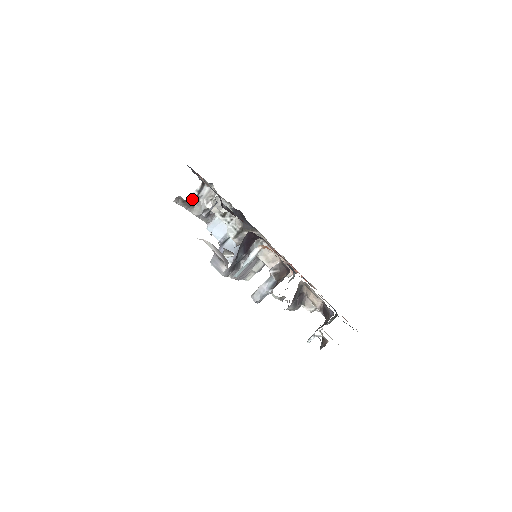
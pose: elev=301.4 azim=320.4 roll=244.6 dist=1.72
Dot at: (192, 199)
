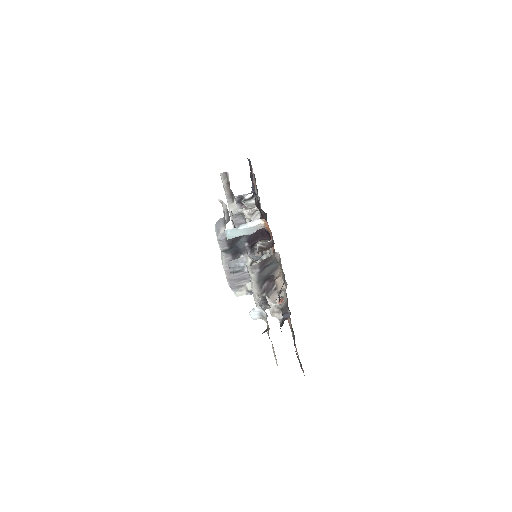
Dot at: occluded
